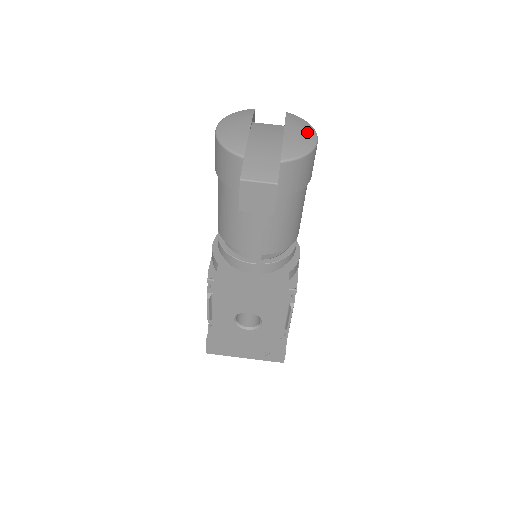
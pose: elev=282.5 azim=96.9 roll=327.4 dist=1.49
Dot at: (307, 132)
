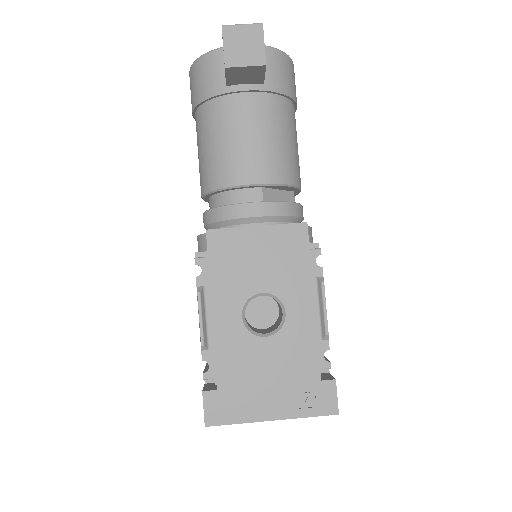
Dot at: occluded
